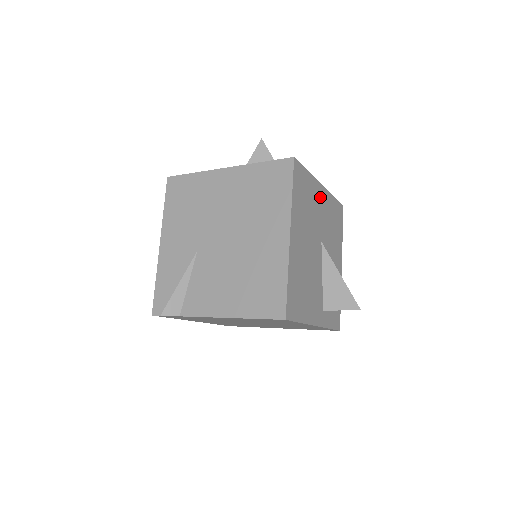
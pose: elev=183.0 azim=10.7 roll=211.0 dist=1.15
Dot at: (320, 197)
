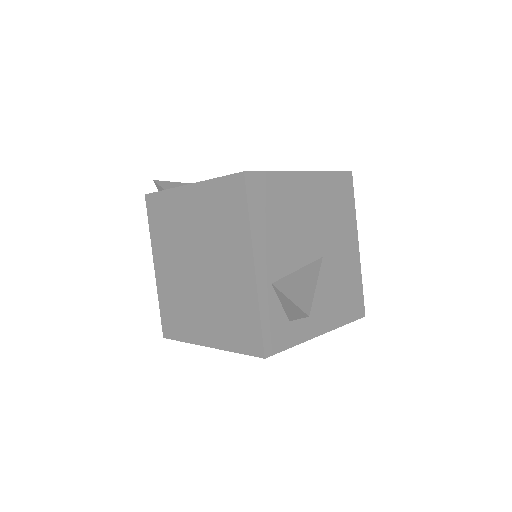
Dot at: (350, 243)
